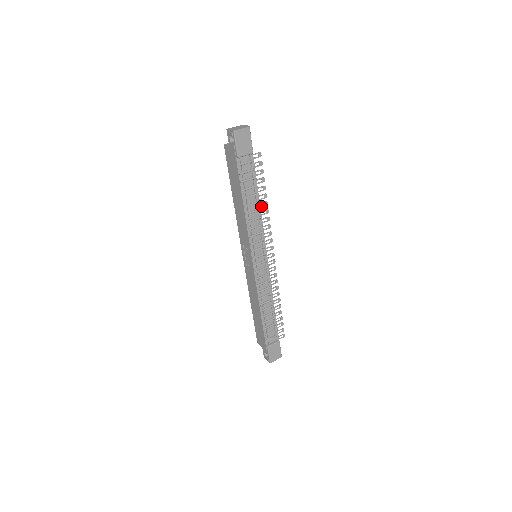
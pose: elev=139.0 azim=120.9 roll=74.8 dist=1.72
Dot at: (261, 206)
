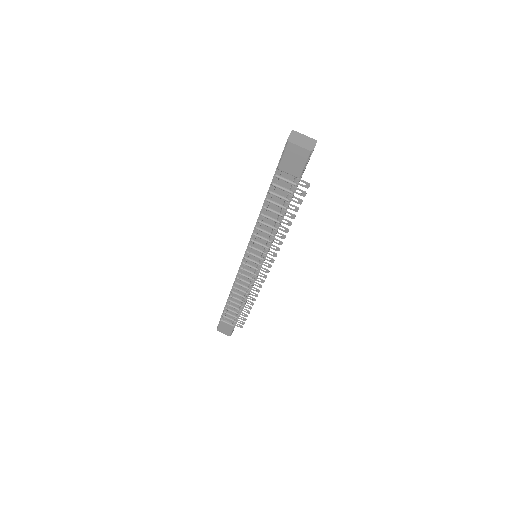
Dot at: occluded
